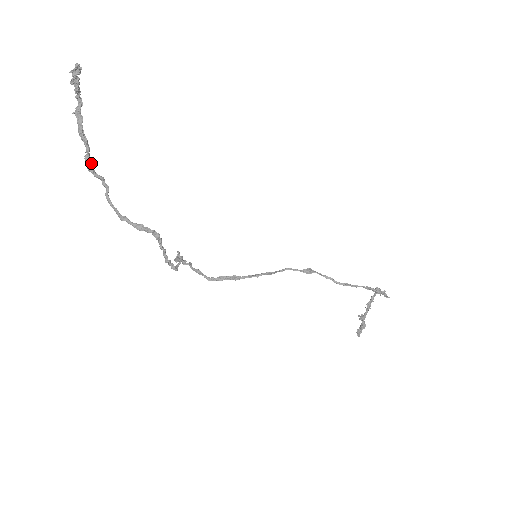
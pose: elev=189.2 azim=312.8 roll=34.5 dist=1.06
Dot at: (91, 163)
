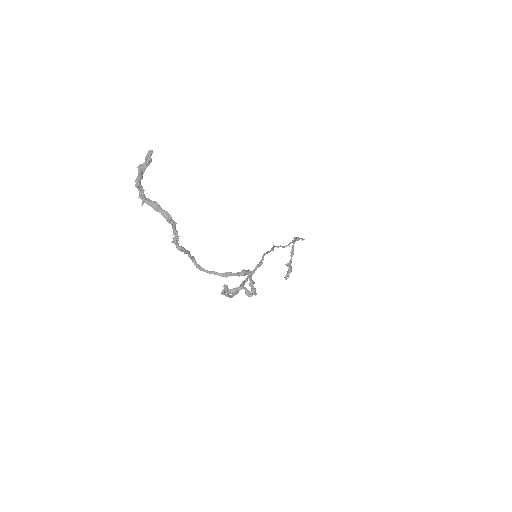
Dot at: (178, 243)
